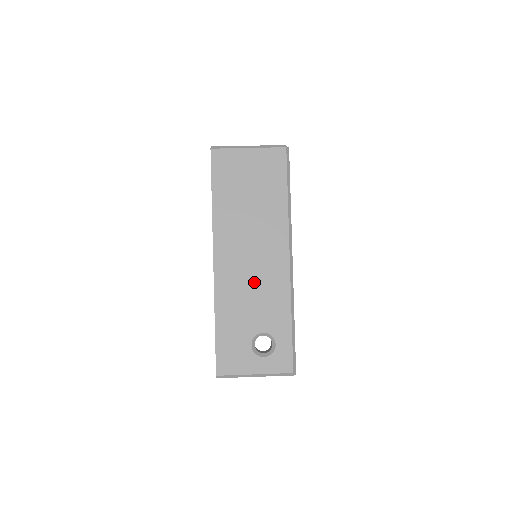
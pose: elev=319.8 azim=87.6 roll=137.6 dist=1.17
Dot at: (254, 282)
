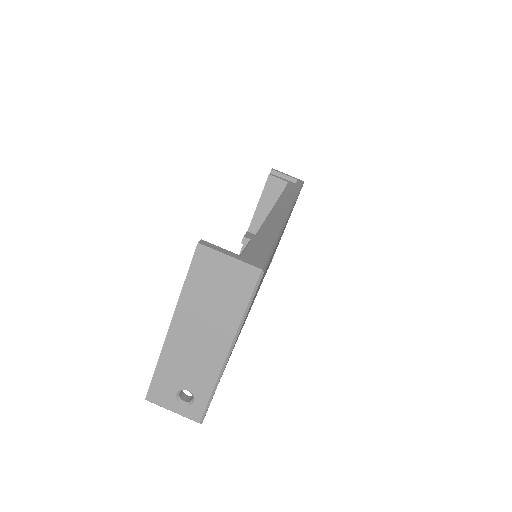
Dot at: (194, 357)
